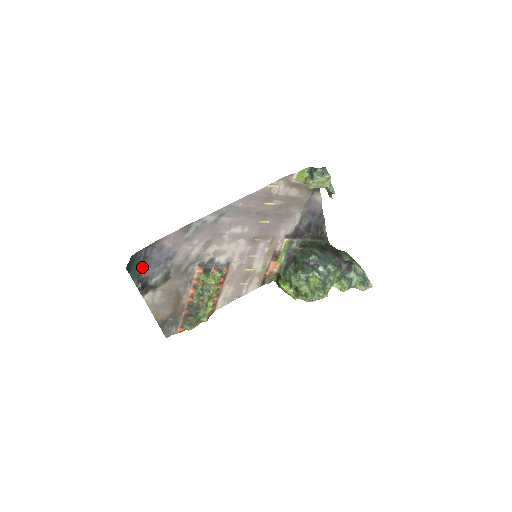
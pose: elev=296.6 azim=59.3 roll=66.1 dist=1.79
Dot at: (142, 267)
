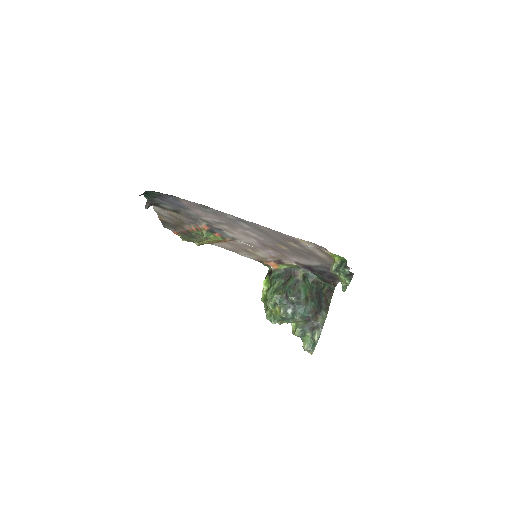
Dot at: (156, 197)
